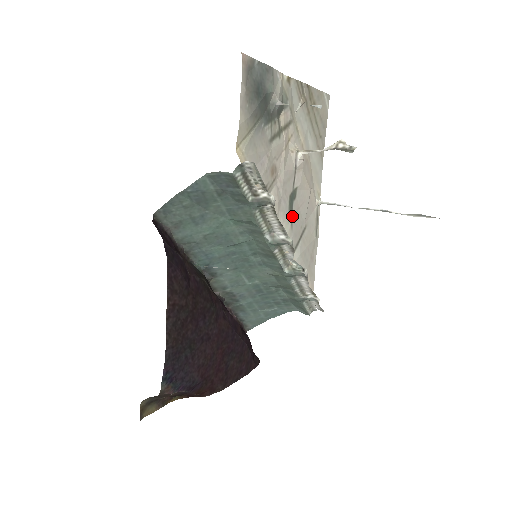
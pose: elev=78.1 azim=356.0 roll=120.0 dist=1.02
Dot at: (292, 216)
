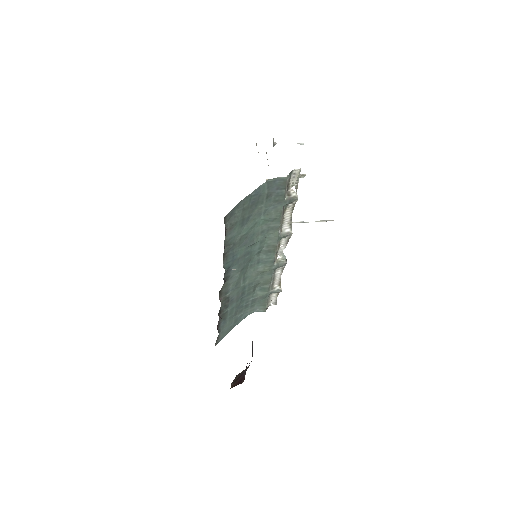
Dot at: occluded
